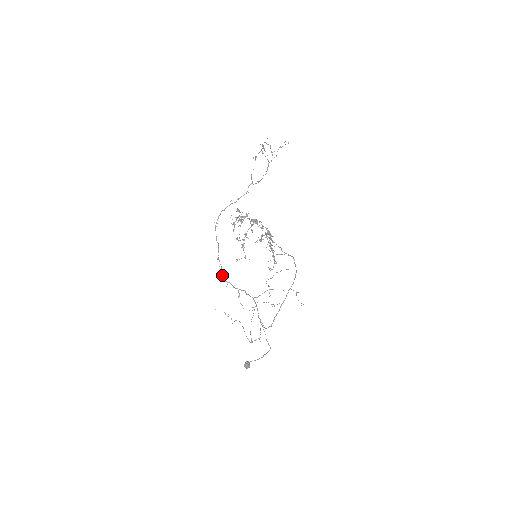
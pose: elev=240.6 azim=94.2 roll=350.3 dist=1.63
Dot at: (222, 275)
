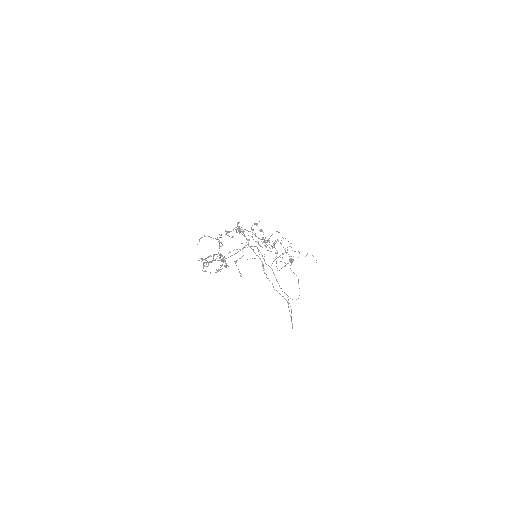
Dot at: (236, 253)
